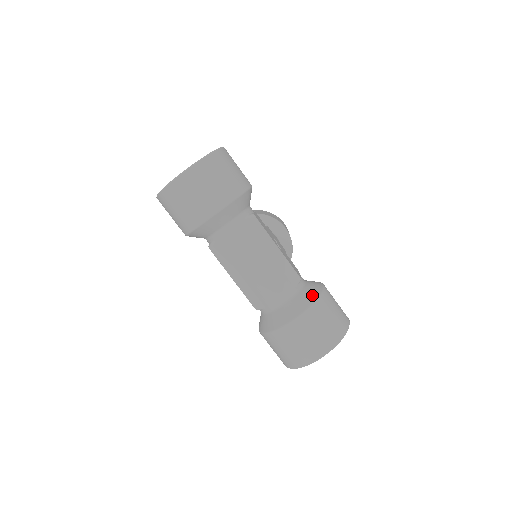
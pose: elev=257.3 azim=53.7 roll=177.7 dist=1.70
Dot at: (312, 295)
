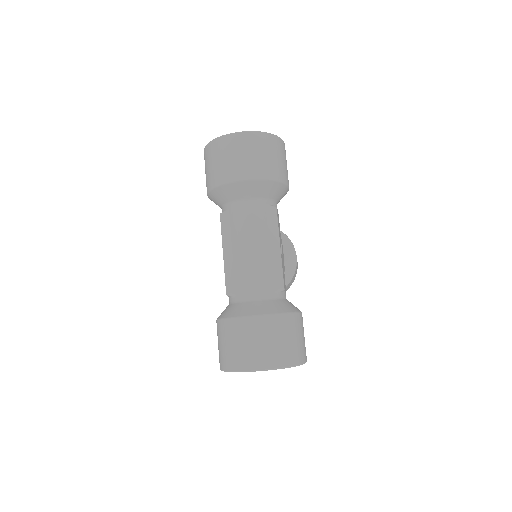
Dot at: (286, 308)
